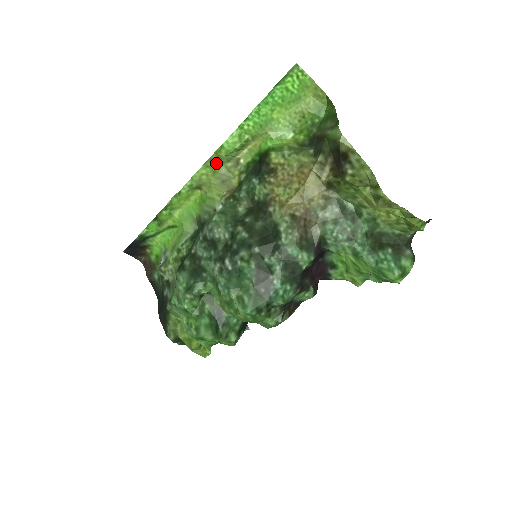
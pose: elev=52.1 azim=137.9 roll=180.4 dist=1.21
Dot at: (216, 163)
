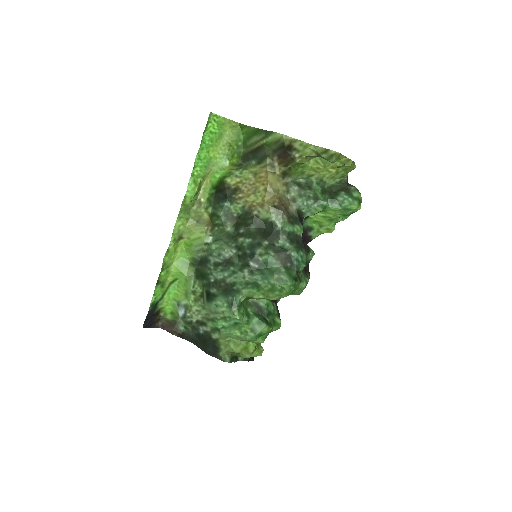
Dot at: (186, 212)
